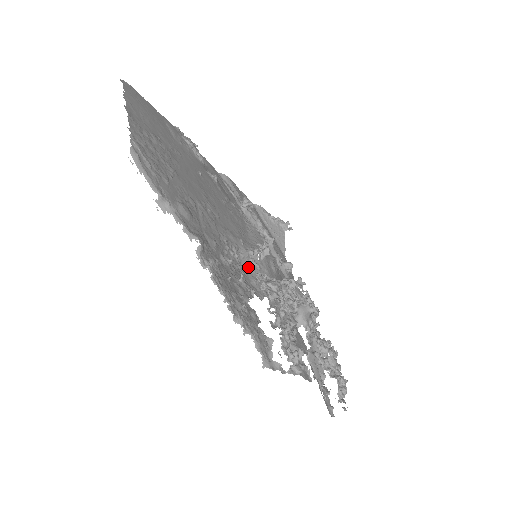
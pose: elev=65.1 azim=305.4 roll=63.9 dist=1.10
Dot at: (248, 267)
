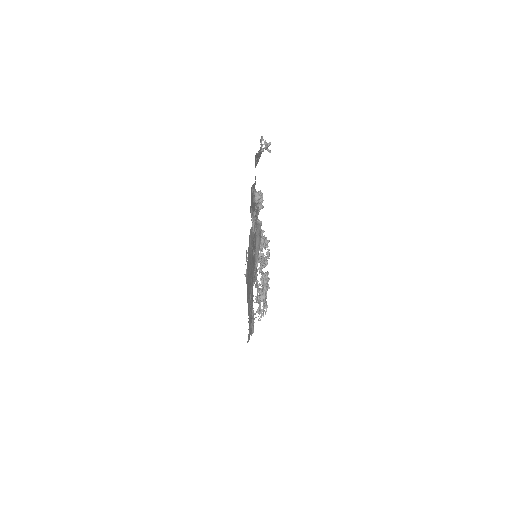
Dot at: occluded
